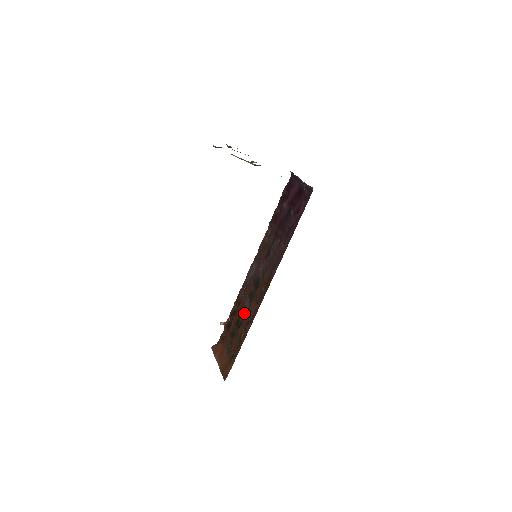
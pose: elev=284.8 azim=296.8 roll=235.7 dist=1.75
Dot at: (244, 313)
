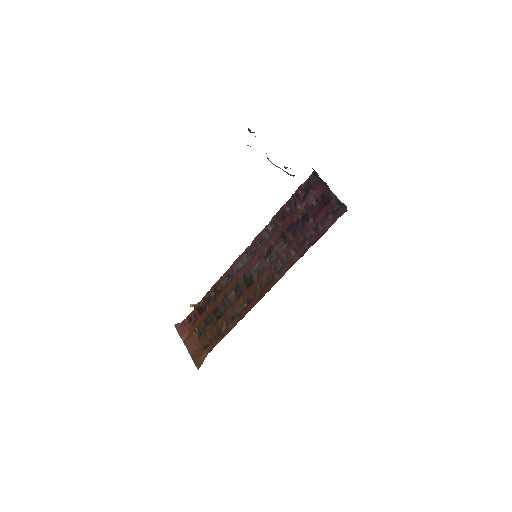
Dot at: (227, 305)
